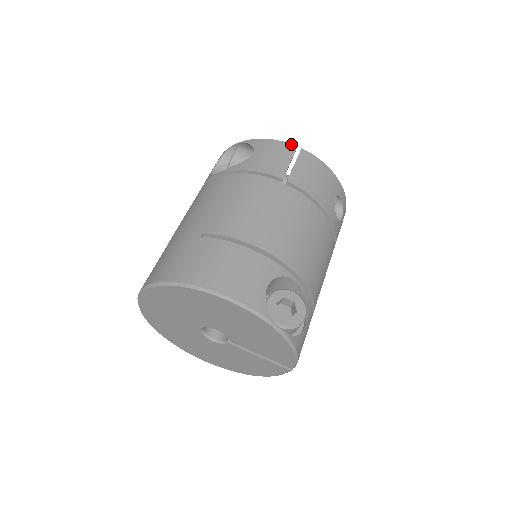
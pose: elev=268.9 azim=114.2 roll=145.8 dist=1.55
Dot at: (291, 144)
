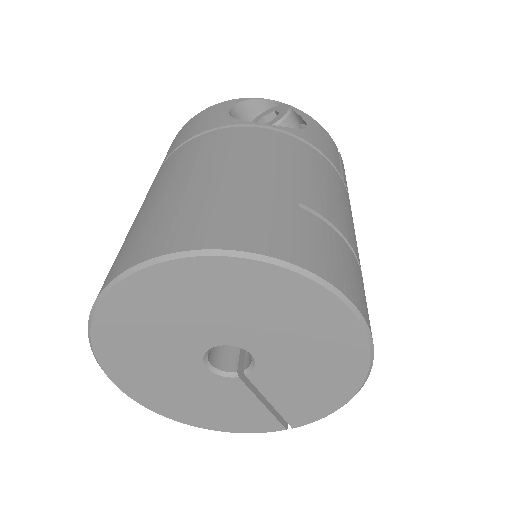
Dot at: occluded
